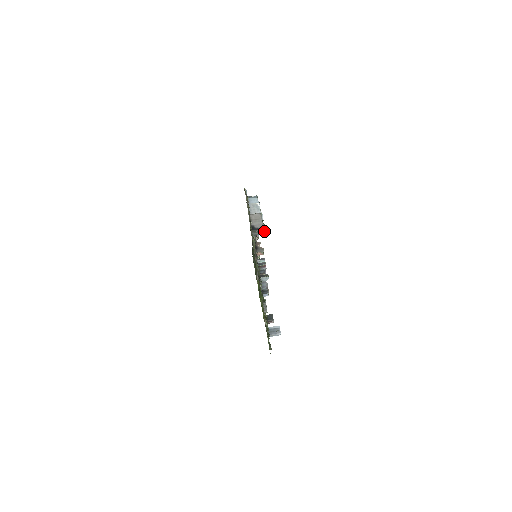
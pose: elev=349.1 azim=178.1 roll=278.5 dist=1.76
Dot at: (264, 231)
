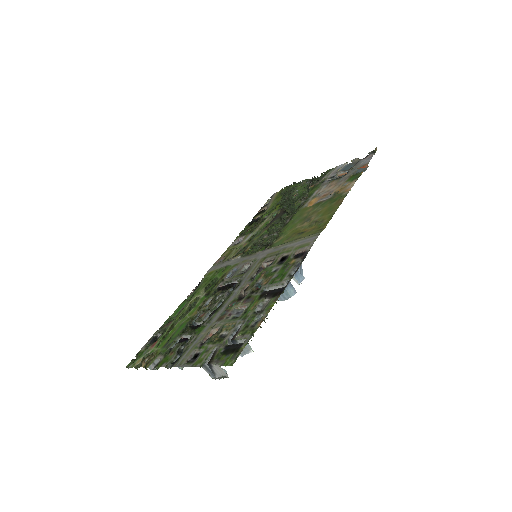
Dot at: occluded
